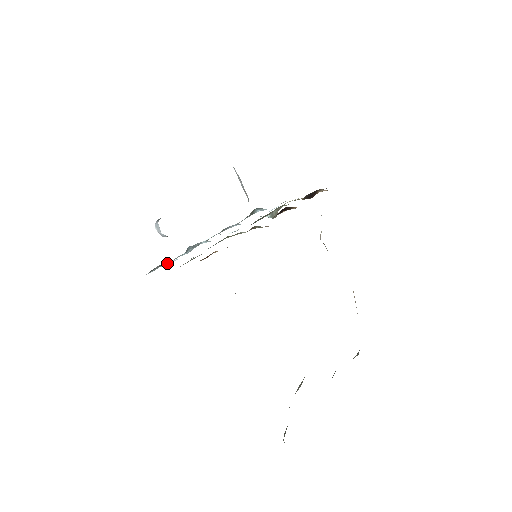
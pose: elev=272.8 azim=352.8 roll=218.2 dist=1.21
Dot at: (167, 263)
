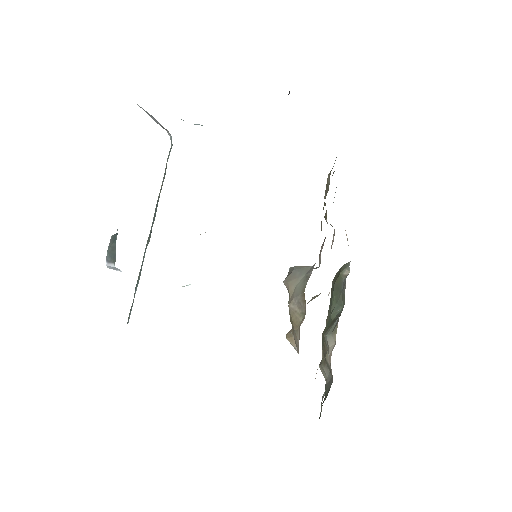
Dot at: occluded
